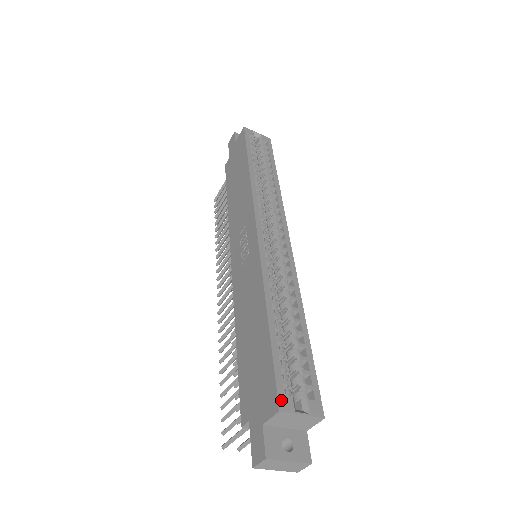
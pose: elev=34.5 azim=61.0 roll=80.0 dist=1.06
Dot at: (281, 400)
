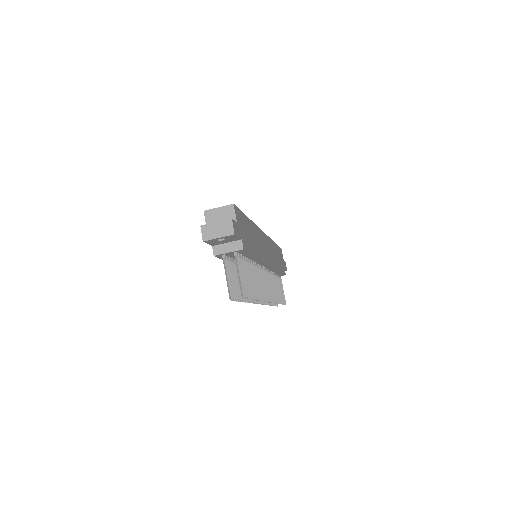
Dot at: occluded
